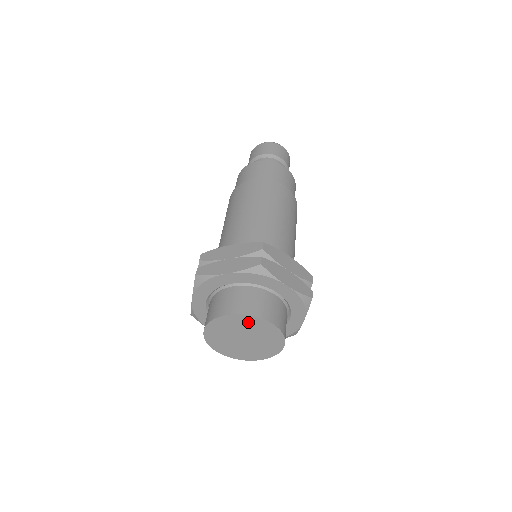
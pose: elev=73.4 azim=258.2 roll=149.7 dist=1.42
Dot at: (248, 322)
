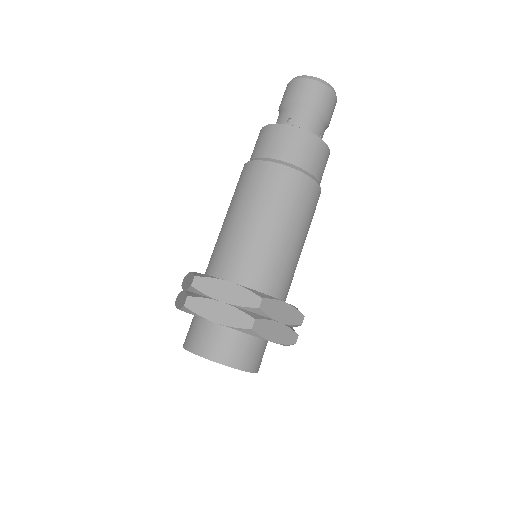
Dot at: occluded
